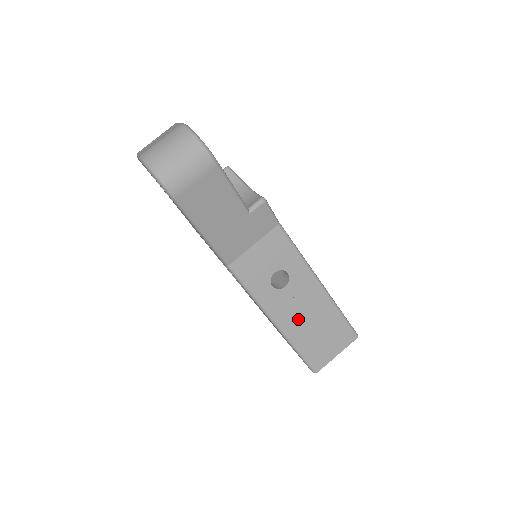
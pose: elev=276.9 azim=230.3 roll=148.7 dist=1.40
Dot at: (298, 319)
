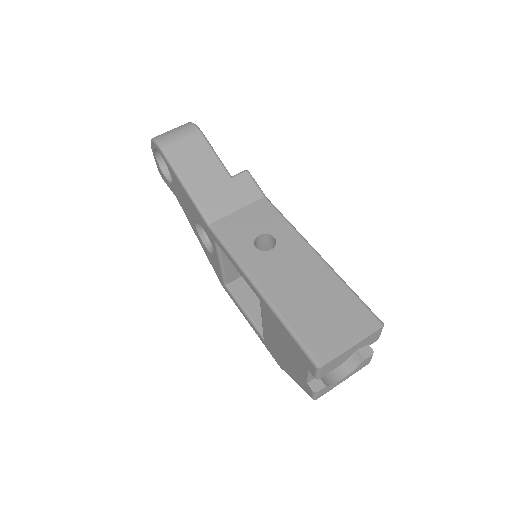
Dot at: (288, 287)
